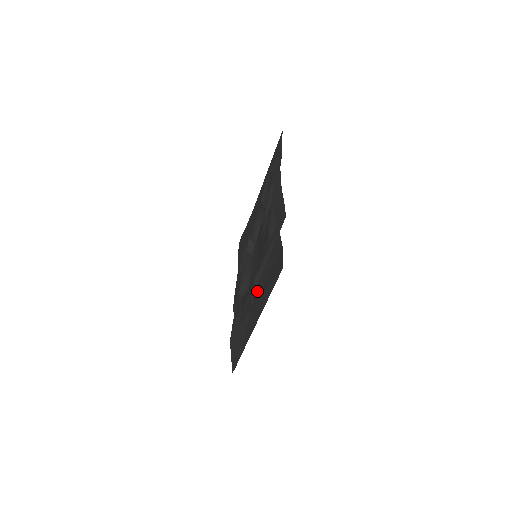
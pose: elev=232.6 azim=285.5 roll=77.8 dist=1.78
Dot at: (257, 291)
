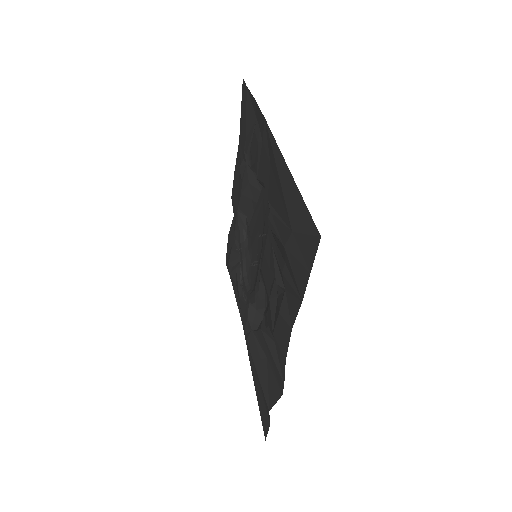
Dot at: occluded
